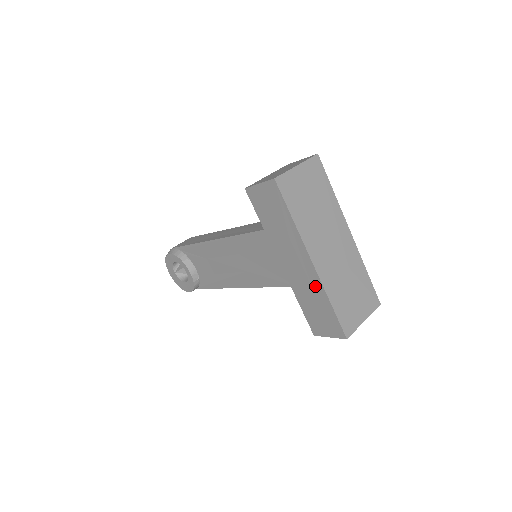
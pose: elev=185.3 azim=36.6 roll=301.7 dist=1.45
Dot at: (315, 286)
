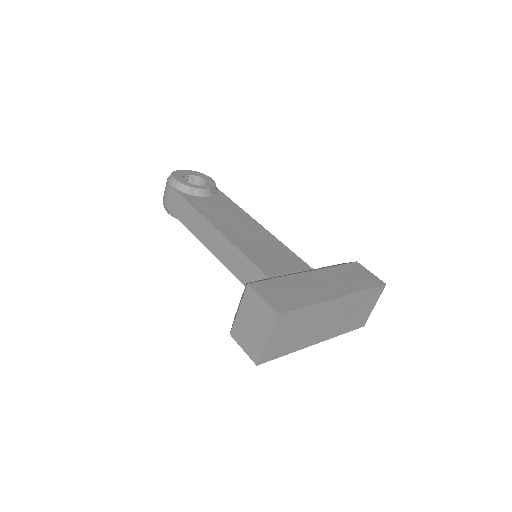
Dot at: occluded
